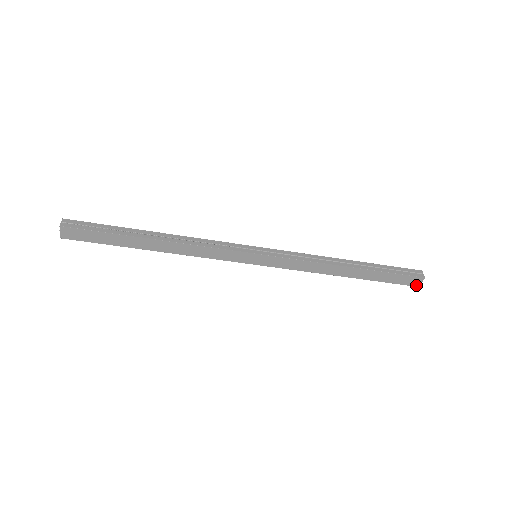
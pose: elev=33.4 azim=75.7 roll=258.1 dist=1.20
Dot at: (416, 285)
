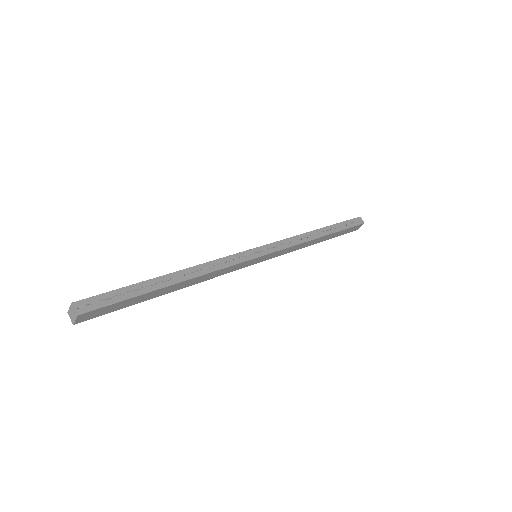
Dot at: (356, 229)
